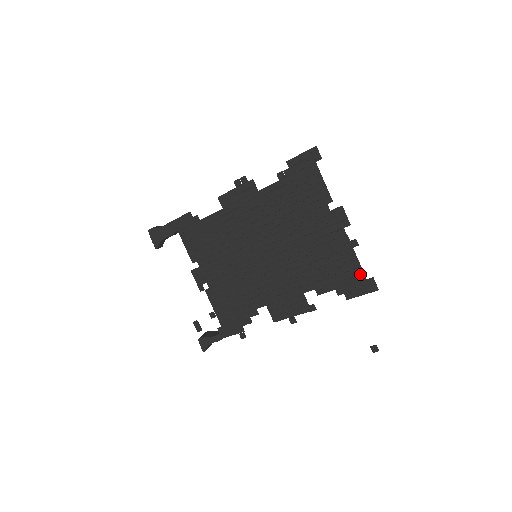
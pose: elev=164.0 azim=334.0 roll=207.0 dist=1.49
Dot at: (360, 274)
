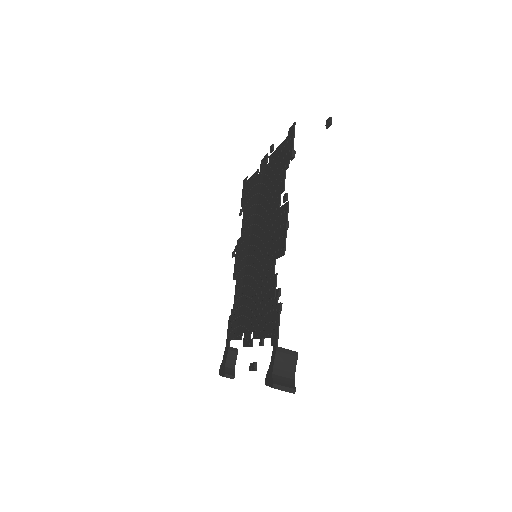
Dot at: (285, 143)
